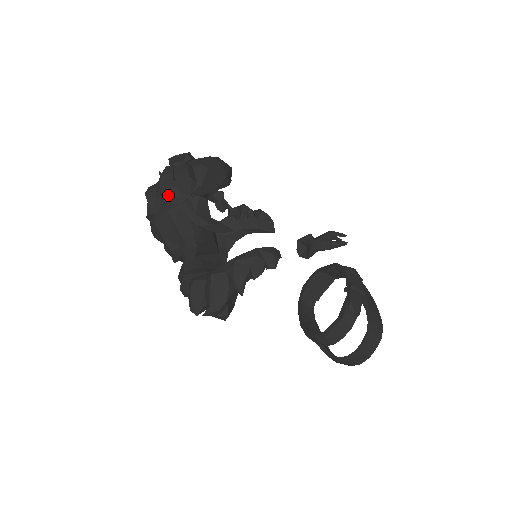
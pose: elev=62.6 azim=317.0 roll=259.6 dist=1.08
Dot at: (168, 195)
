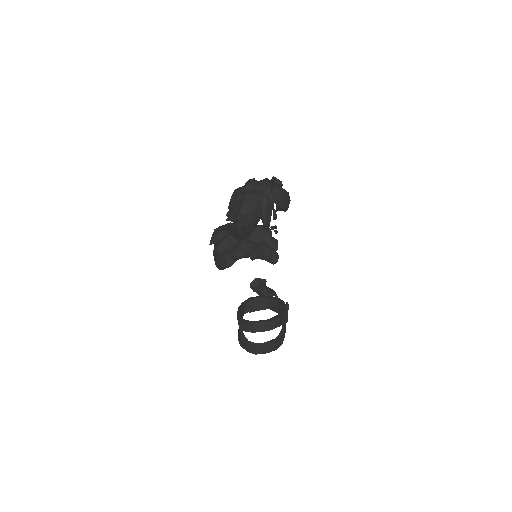
Dot at: (263, 189)
